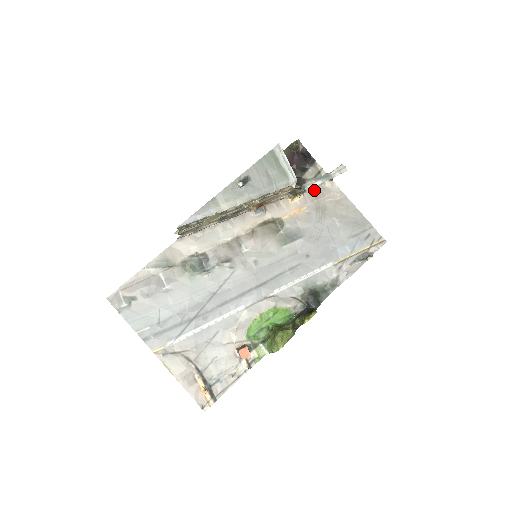
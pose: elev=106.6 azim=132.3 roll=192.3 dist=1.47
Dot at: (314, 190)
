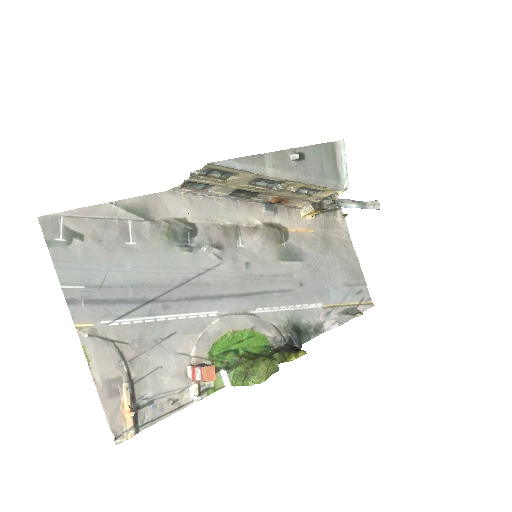
Dot at: (326, 217)
